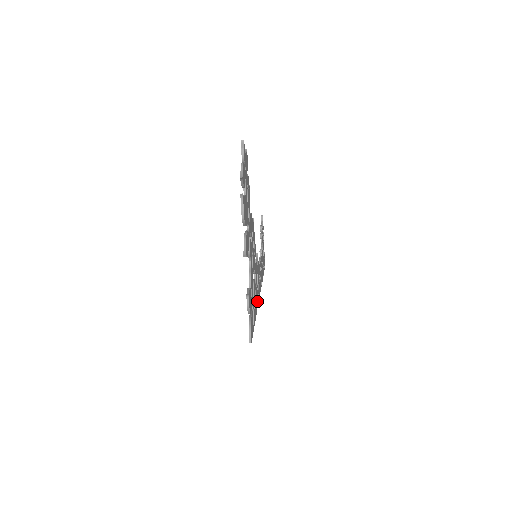
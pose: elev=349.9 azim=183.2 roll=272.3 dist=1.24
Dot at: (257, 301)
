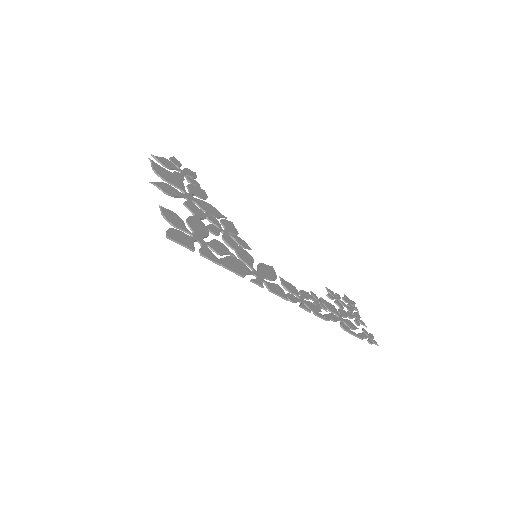
Dot at: (254, 279)
